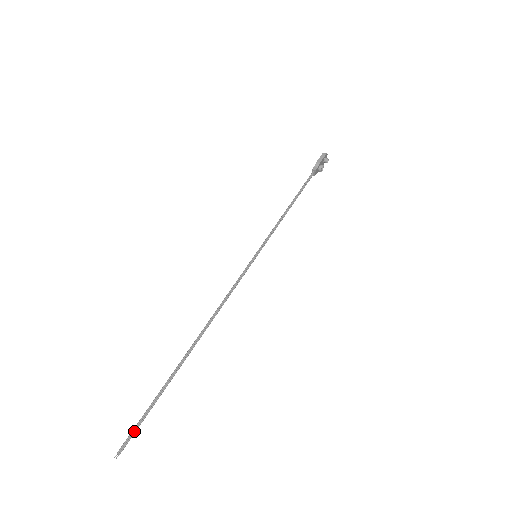
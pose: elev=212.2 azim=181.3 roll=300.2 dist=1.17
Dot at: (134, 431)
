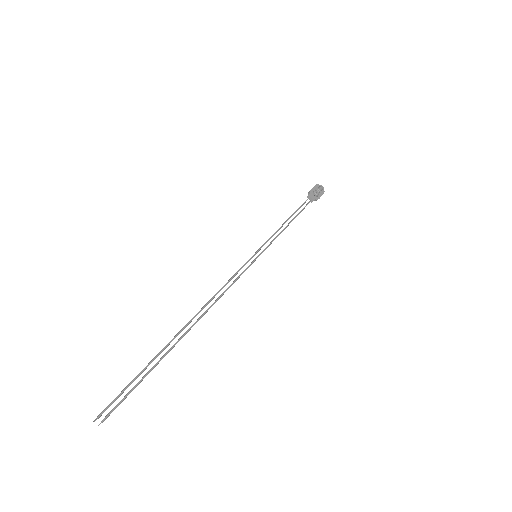
Dot at: (121, 400)
